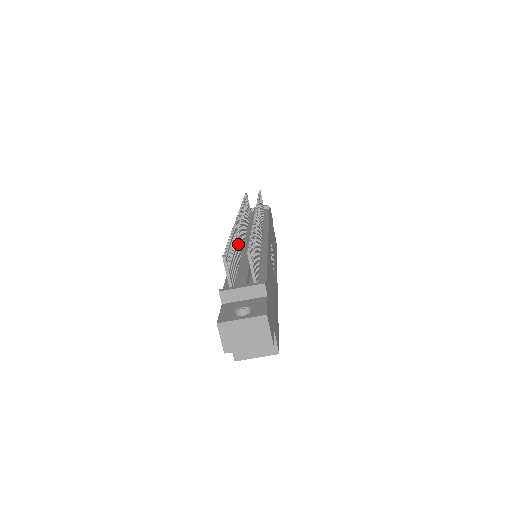
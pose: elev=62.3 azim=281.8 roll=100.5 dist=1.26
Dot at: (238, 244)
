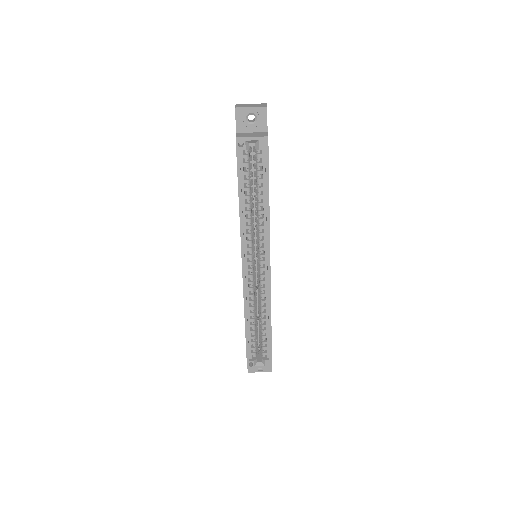
Dot at: occluded
